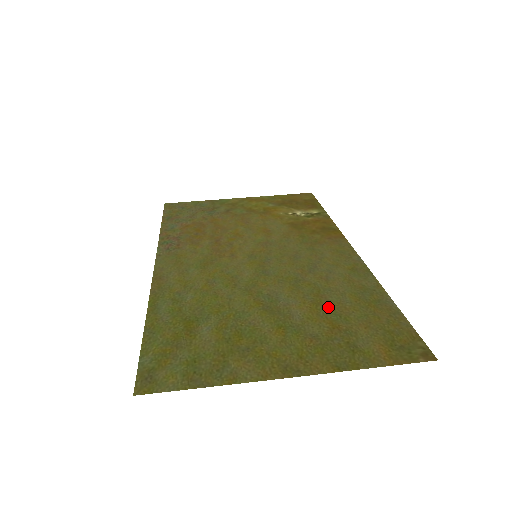
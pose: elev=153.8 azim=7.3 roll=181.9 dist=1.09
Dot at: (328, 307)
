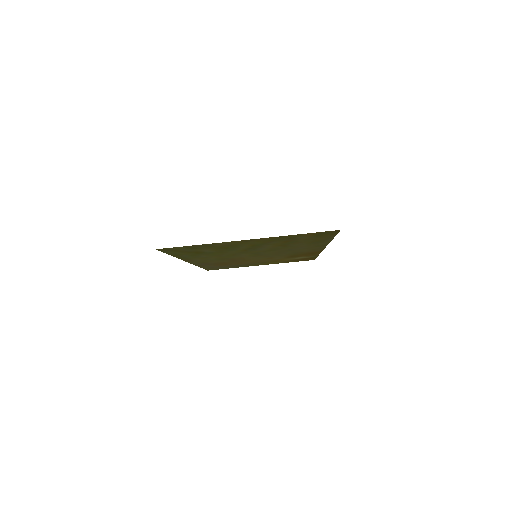
Dot at: (288, 244)
